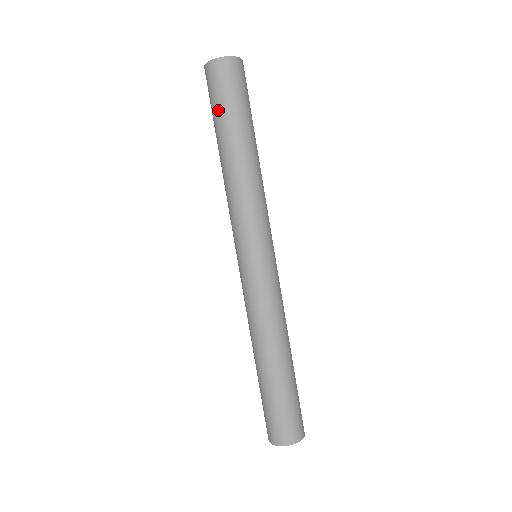
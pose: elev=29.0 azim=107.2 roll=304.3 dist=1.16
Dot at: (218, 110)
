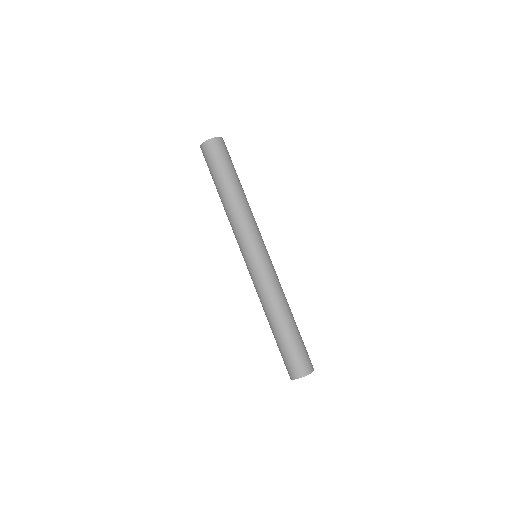
Dot at: (211, 174)
